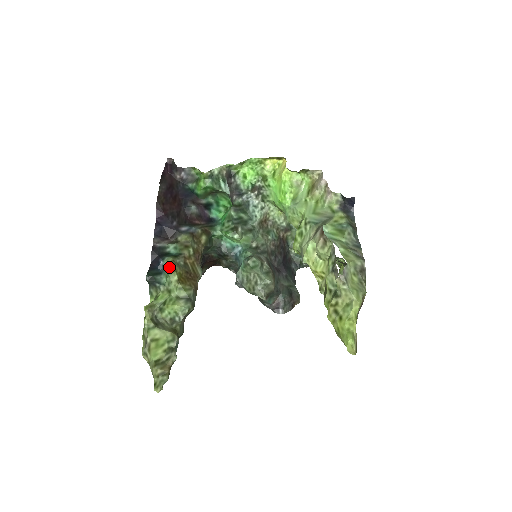
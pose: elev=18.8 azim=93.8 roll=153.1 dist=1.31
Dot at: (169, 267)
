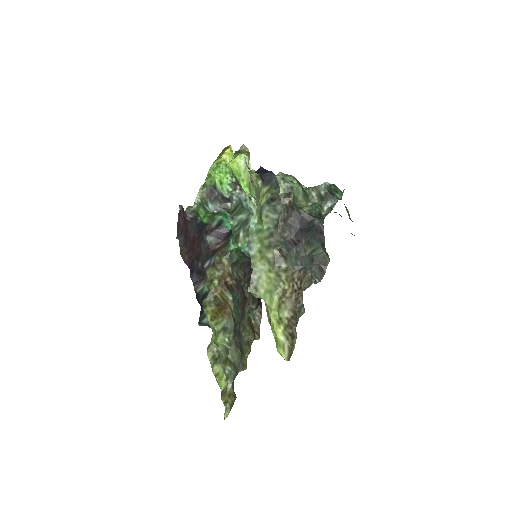
Dot at: (204, 309)
